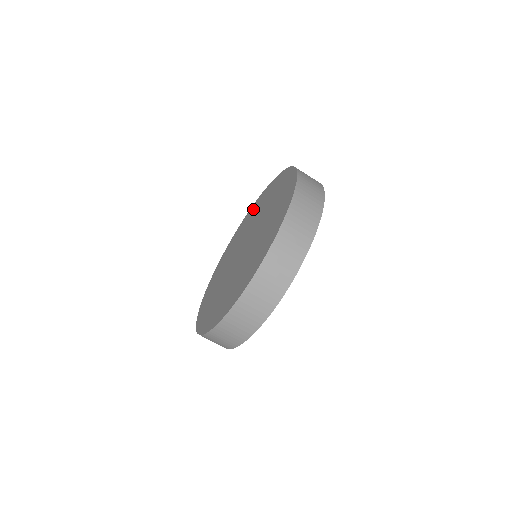
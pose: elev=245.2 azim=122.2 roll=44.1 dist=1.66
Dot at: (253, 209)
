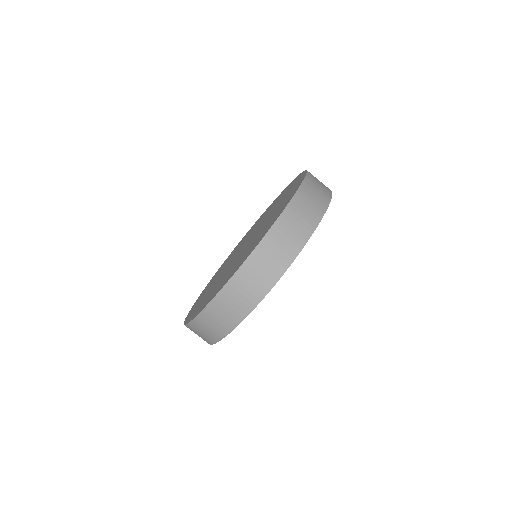
Dot at: (214, 276)
